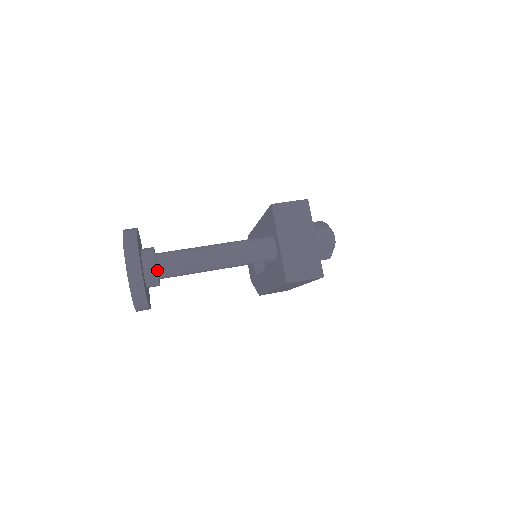
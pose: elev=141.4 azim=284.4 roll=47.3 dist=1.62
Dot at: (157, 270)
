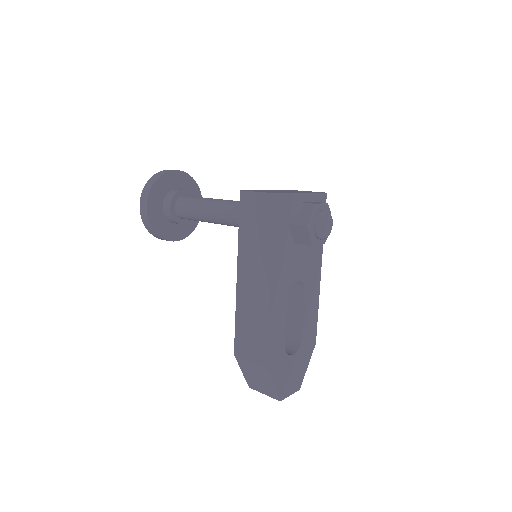
Dot at: (180, 197)
